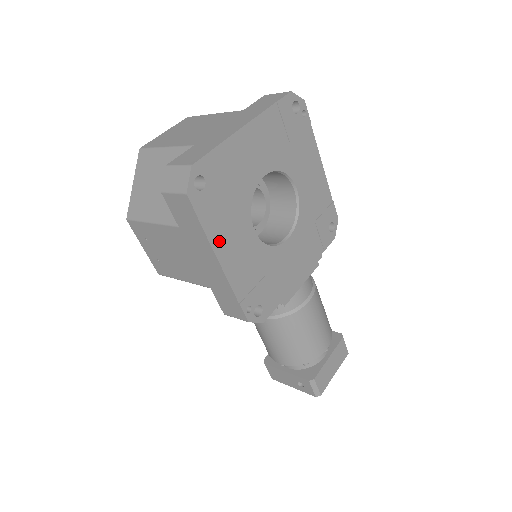
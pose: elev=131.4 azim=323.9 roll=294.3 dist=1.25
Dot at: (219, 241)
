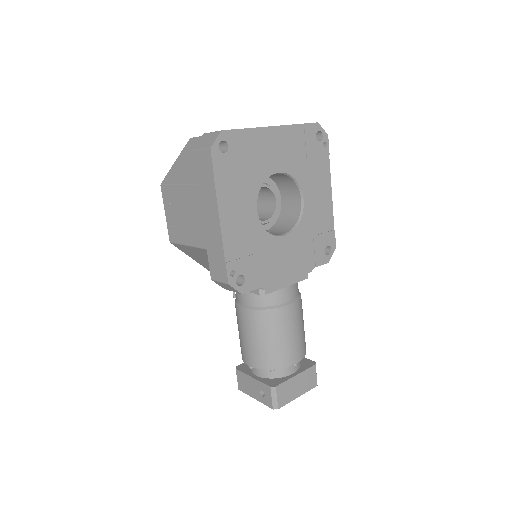
Dot at: (225, 200)
